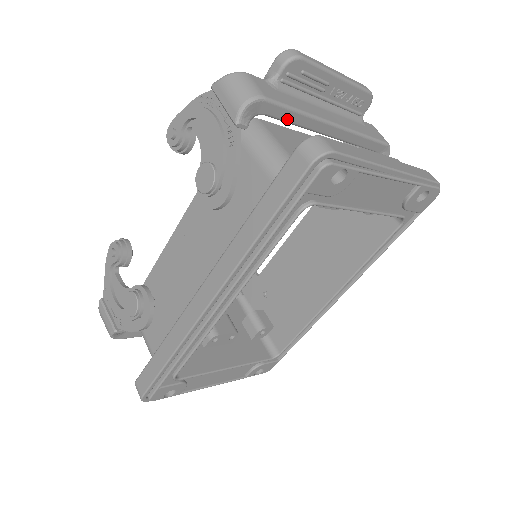
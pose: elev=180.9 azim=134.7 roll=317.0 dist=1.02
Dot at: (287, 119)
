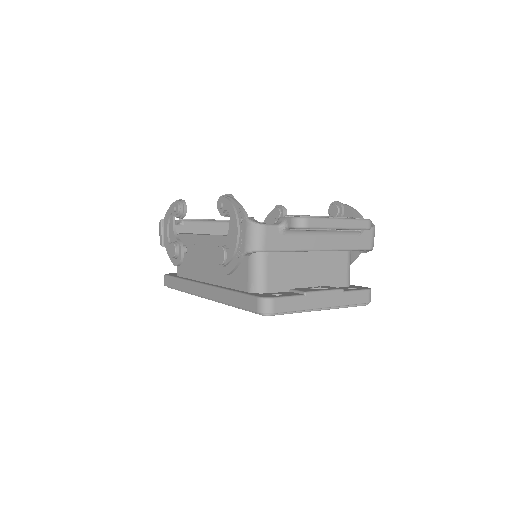
Dot at: occluded
